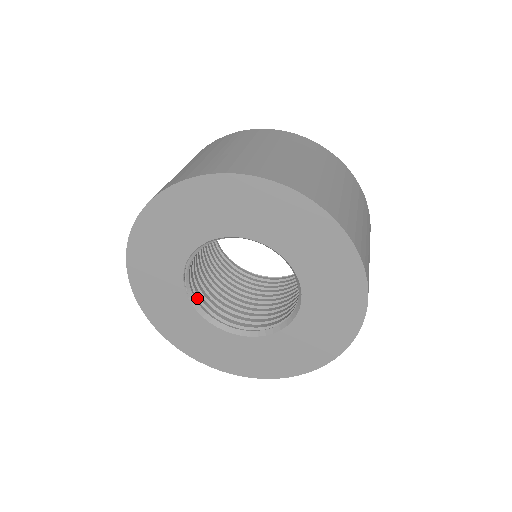
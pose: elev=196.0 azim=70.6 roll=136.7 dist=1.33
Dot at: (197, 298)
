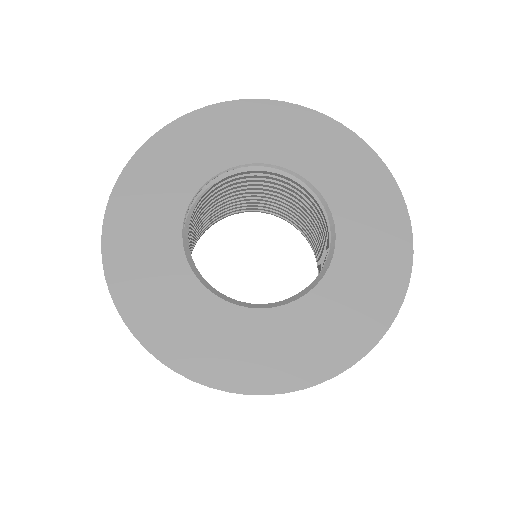
Dot at: occluded
